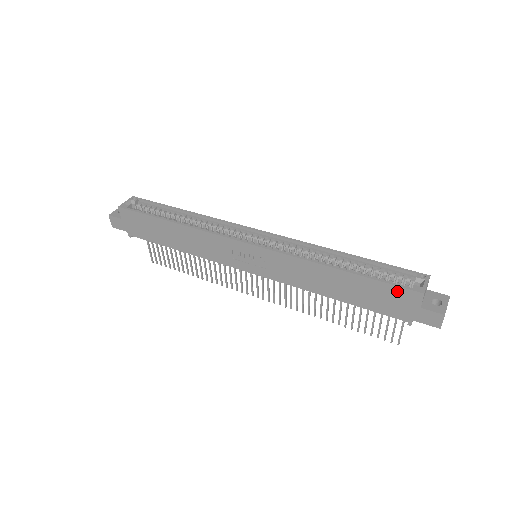
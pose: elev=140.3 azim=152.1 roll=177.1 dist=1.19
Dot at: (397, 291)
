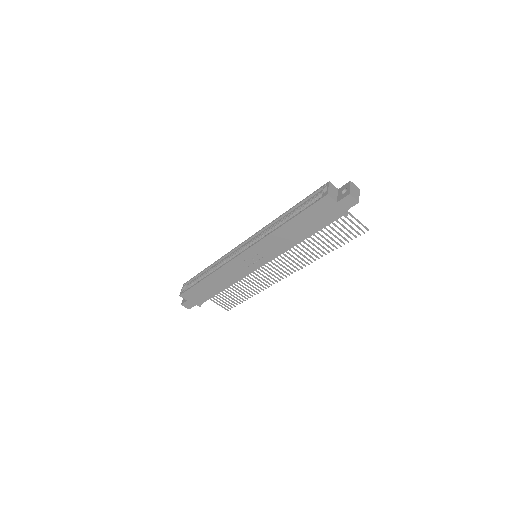
Dot at: (318, 206)
